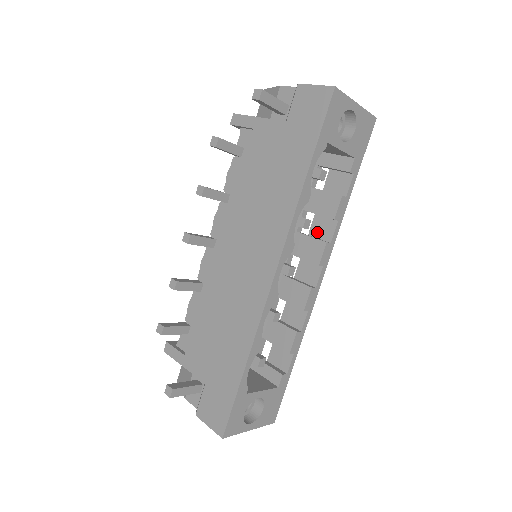
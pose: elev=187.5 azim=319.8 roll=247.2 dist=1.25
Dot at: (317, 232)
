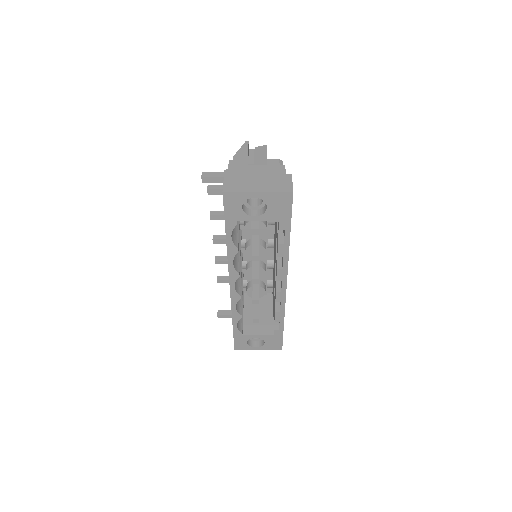
Dot at: occluded
